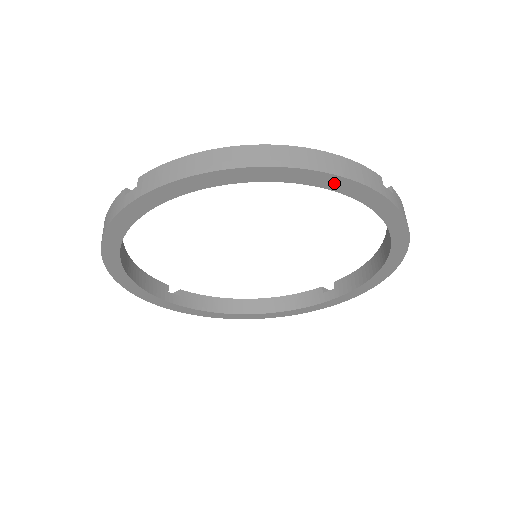
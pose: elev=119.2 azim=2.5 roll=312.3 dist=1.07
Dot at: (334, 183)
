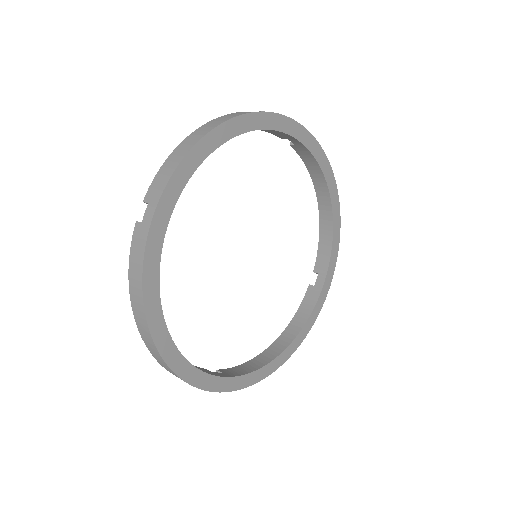
Dot at: (270, 121)
